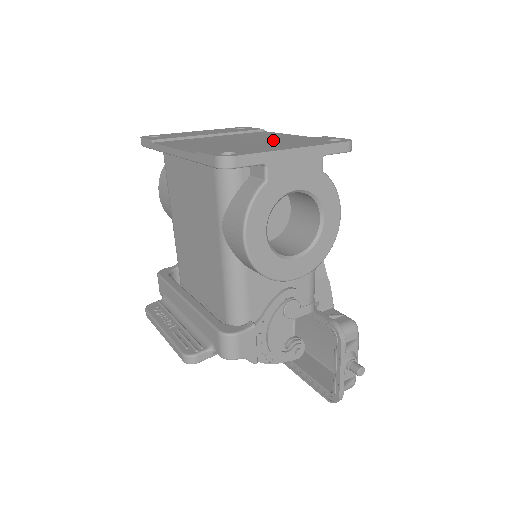
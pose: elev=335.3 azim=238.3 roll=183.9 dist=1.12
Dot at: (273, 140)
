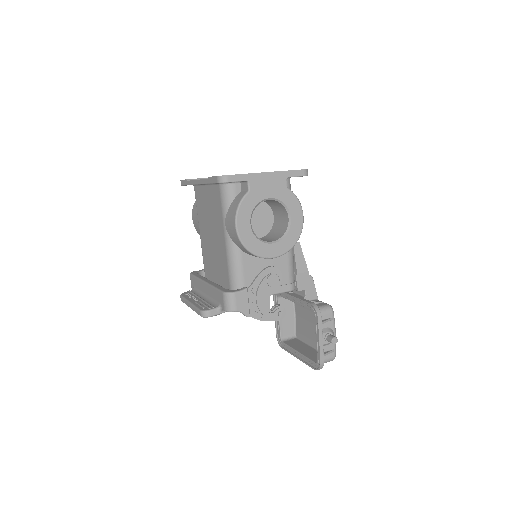
Dot at: occluded
